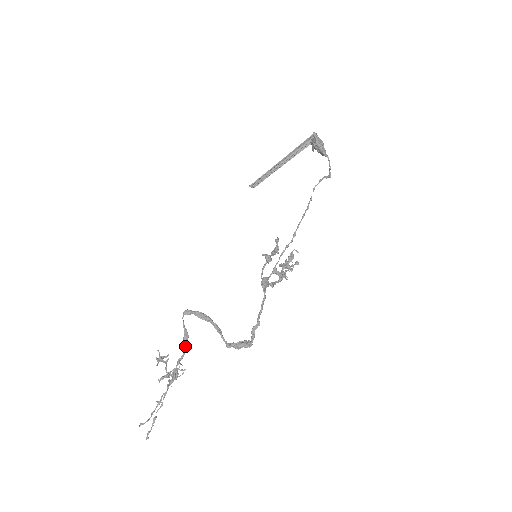
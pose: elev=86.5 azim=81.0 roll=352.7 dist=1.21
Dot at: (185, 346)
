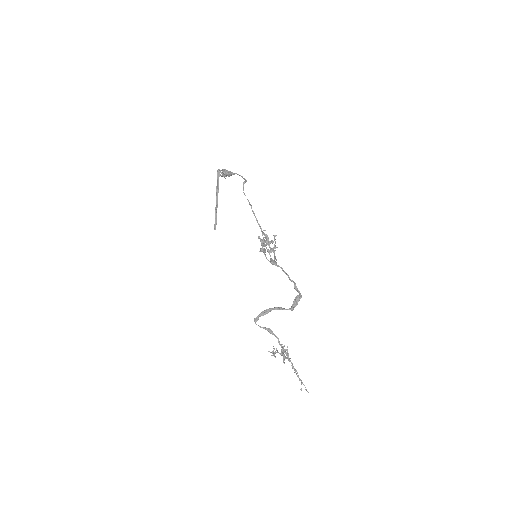
Dot at: (274, 335)
